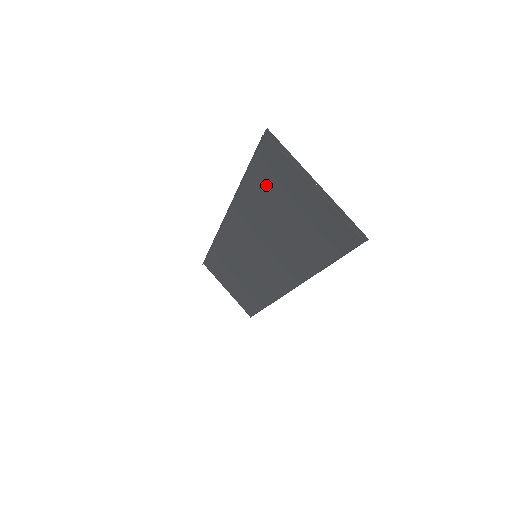
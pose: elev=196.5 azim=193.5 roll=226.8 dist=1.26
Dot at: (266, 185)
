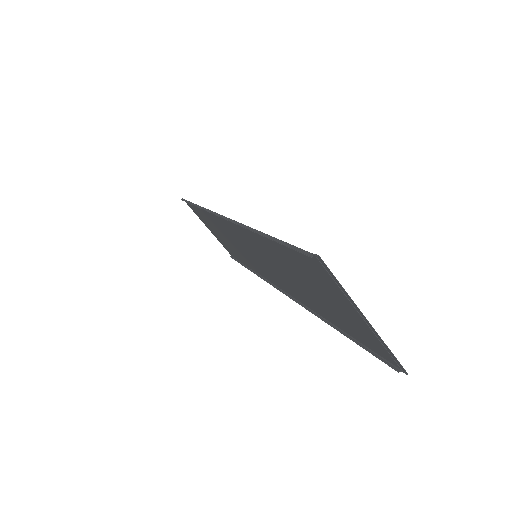
Dot at: (294, 261)
